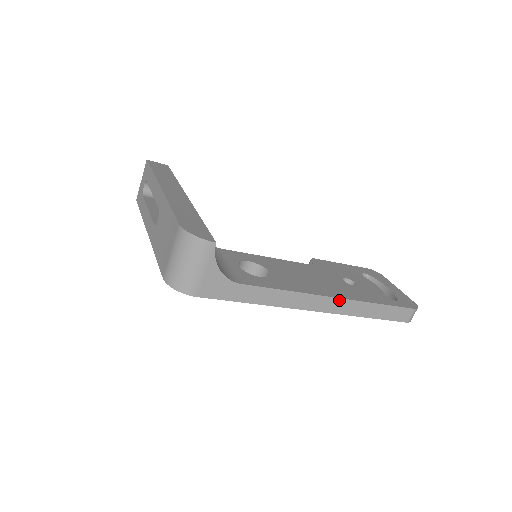
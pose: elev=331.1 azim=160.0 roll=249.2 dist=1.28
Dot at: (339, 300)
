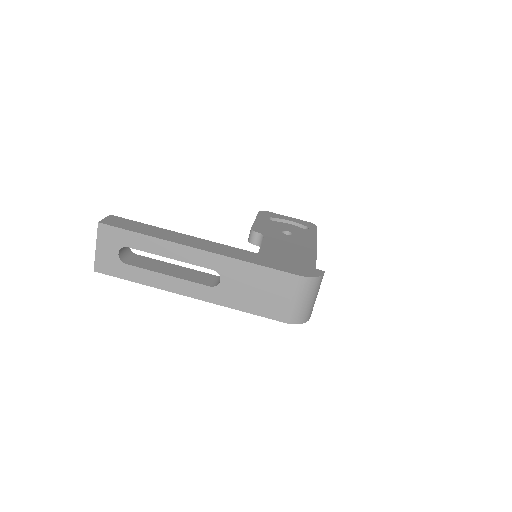
Dot at: (316, 252)
